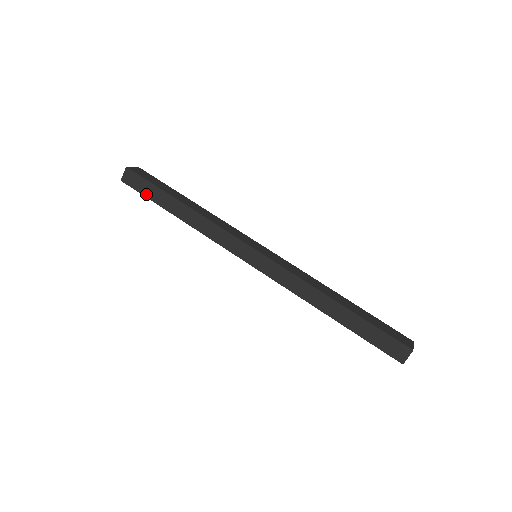
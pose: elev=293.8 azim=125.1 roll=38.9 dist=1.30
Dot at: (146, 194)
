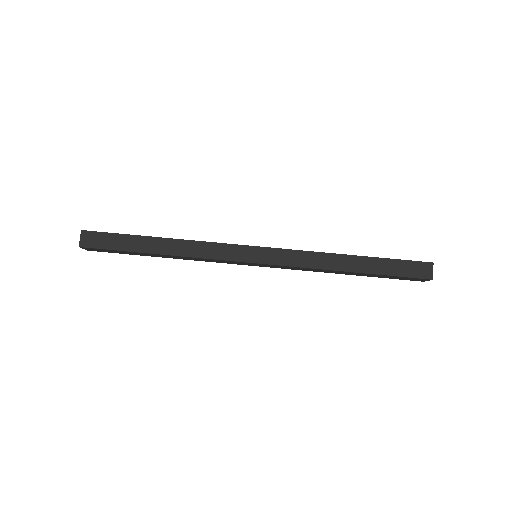
Dot at: (115, 247)
